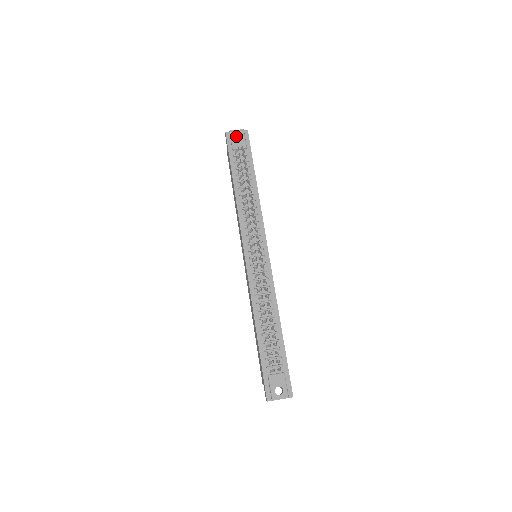
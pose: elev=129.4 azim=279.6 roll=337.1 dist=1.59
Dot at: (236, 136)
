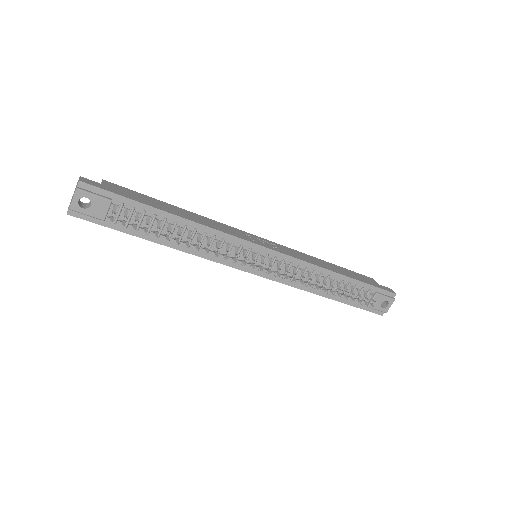
Dot at: occluded
